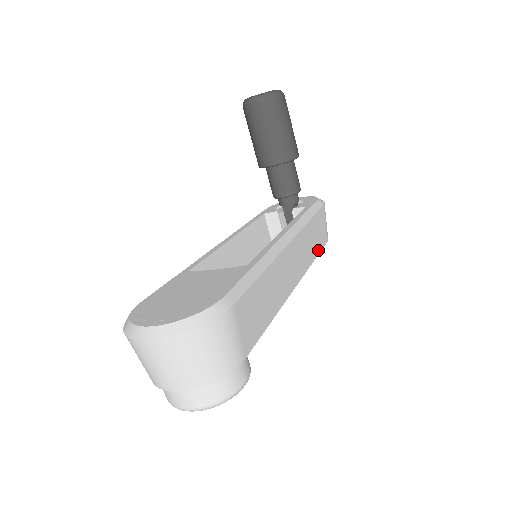
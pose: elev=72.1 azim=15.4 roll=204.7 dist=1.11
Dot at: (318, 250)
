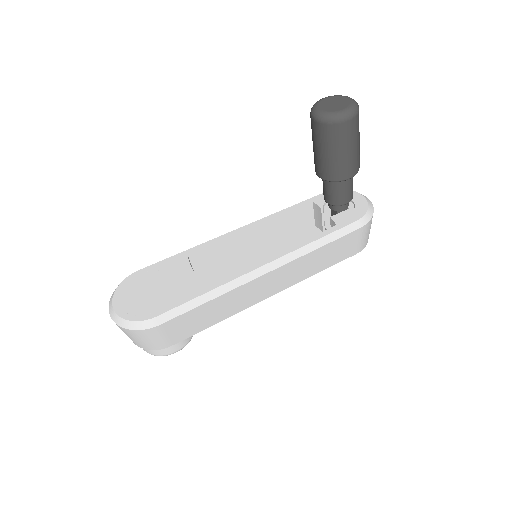
Dot at: (330, 264)
